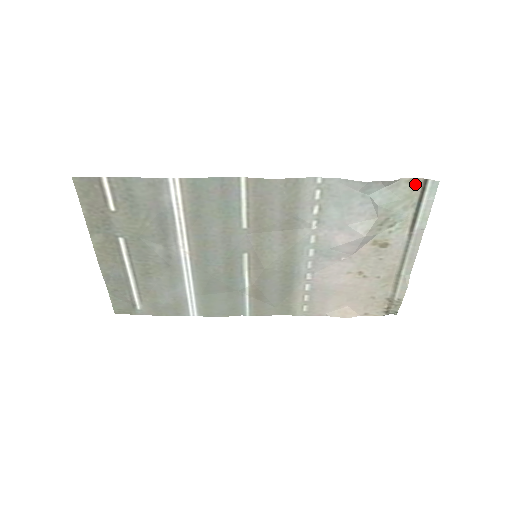
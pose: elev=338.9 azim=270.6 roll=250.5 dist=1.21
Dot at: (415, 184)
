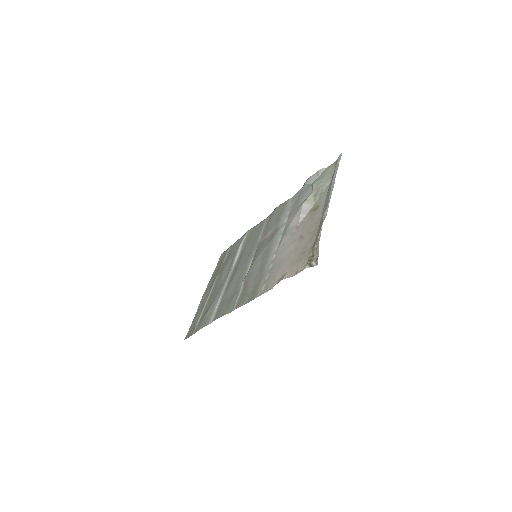
Dot at: (334, 166)
